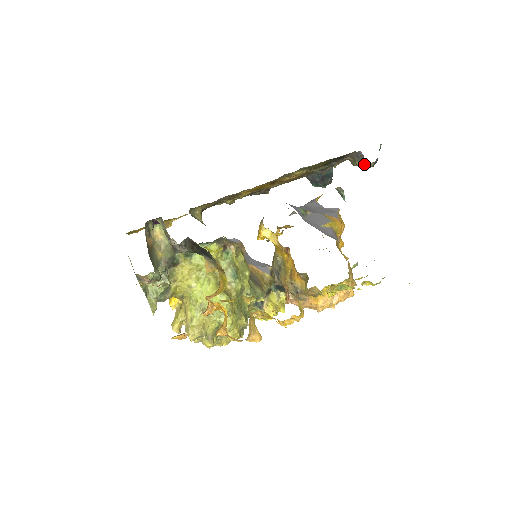
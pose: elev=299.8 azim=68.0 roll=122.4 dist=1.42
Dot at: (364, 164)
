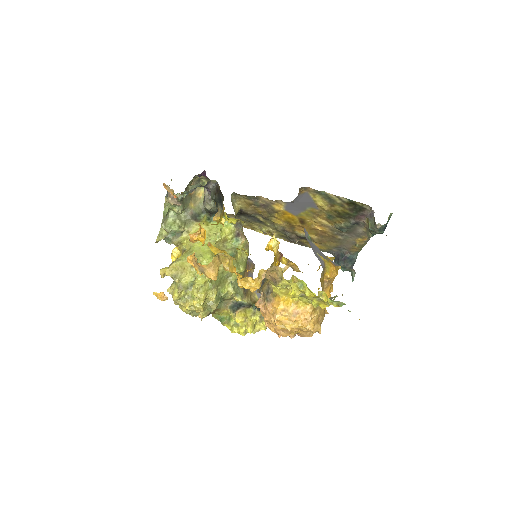
Dot at: (373, 224)
